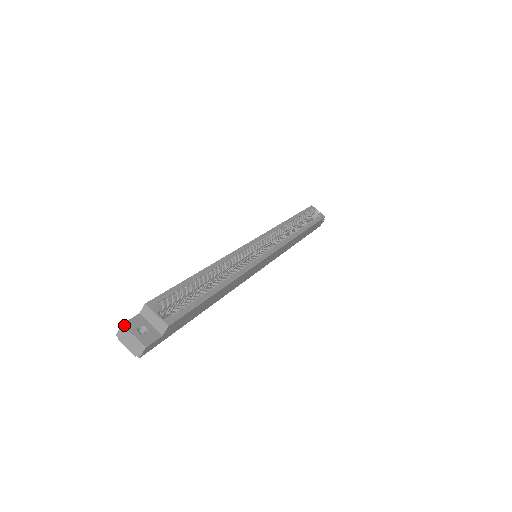
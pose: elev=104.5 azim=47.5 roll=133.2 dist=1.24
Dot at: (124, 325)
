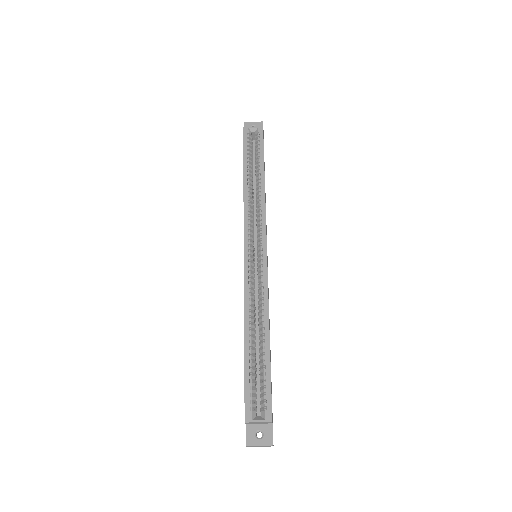
Dot at: (247, 445)
